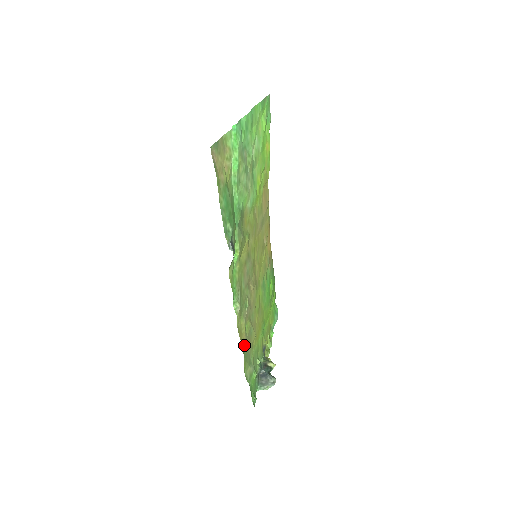
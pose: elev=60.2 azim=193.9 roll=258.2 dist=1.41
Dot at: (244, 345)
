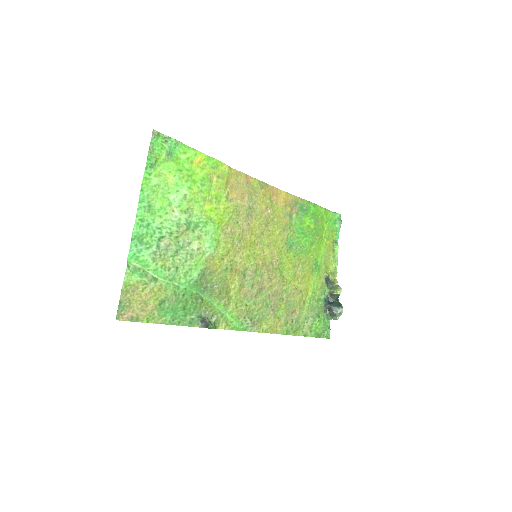
Dot at: (285, 327)
